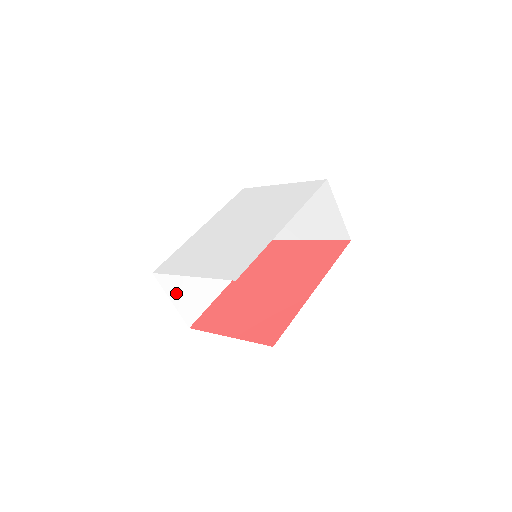
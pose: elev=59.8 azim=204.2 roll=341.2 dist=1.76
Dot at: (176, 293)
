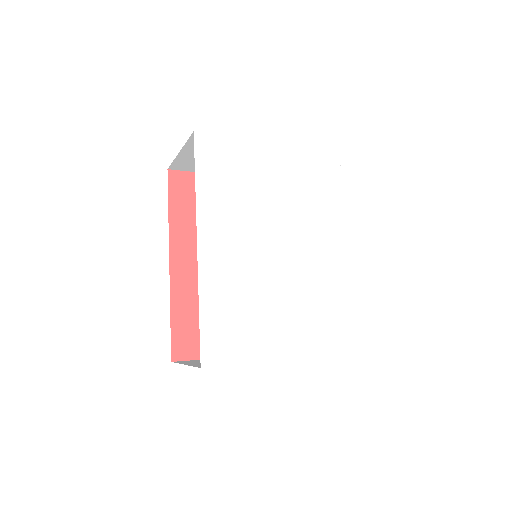
Dot at: occluded
